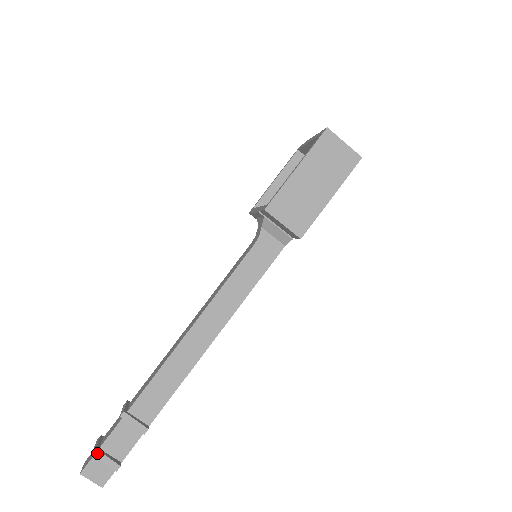
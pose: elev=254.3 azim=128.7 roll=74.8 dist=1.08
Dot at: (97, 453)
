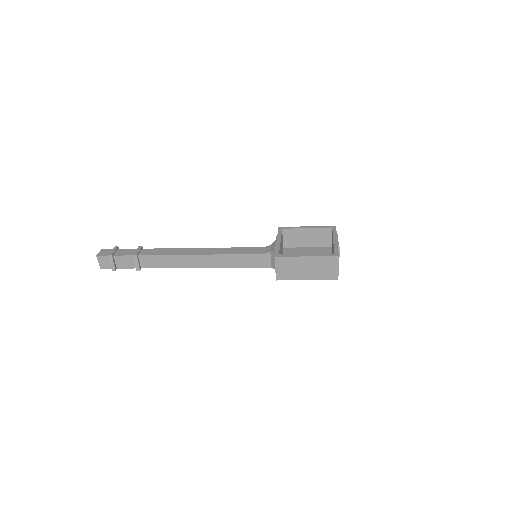
Dot at: (111, 257)
